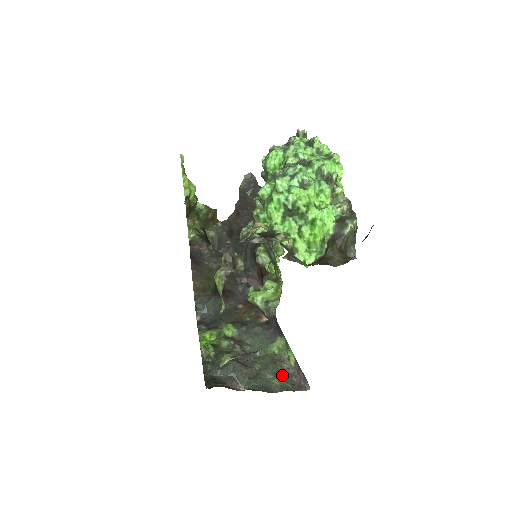
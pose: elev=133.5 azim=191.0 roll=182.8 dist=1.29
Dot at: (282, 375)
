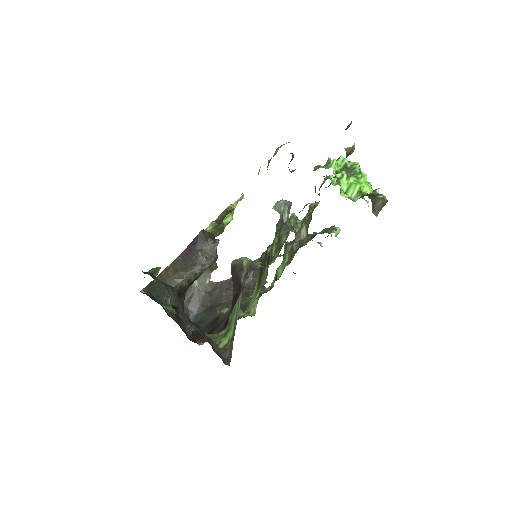
Dot at: (207, 341)
